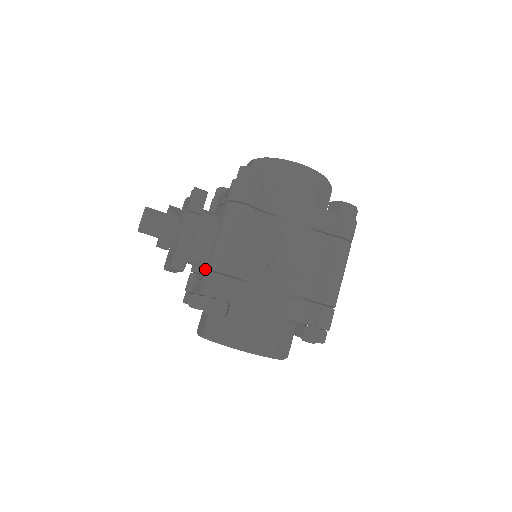
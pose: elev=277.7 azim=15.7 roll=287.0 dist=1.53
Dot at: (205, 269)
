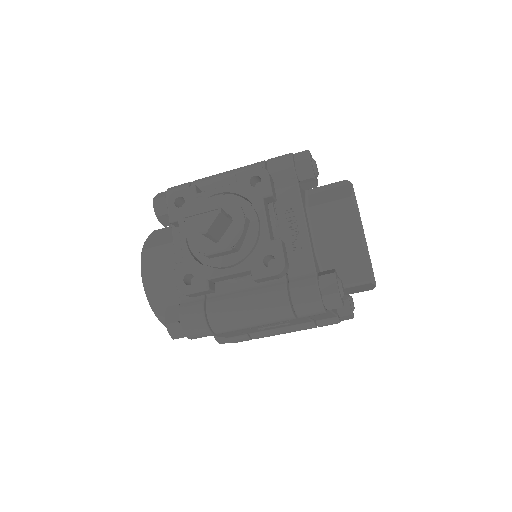
Dot at: occluded
